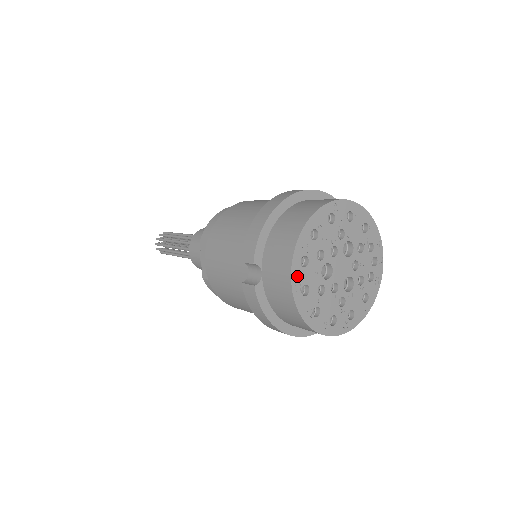
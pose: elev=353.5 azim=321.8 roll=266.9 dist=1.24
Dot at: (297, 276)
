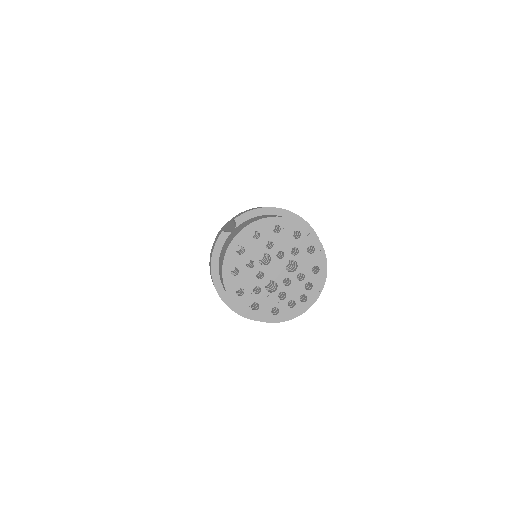
Dot at: (244, 236)
